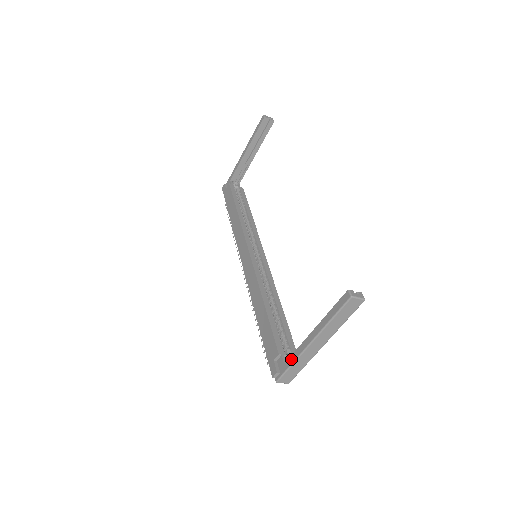
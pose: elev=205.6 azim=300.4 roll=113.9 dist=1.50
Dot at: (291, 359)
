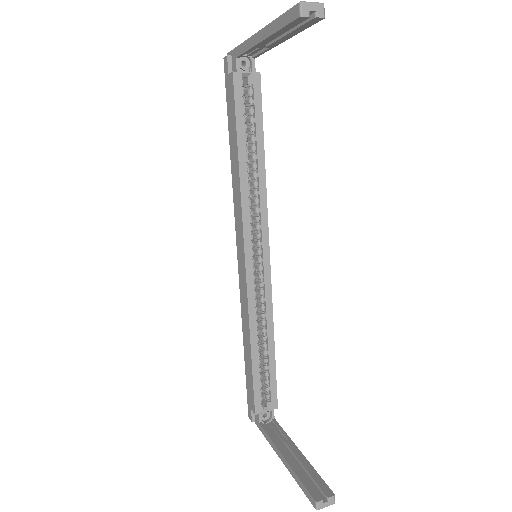
Dot at: (264, 433)
